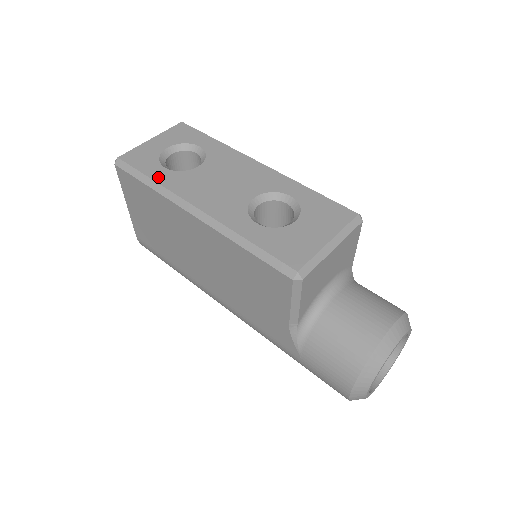
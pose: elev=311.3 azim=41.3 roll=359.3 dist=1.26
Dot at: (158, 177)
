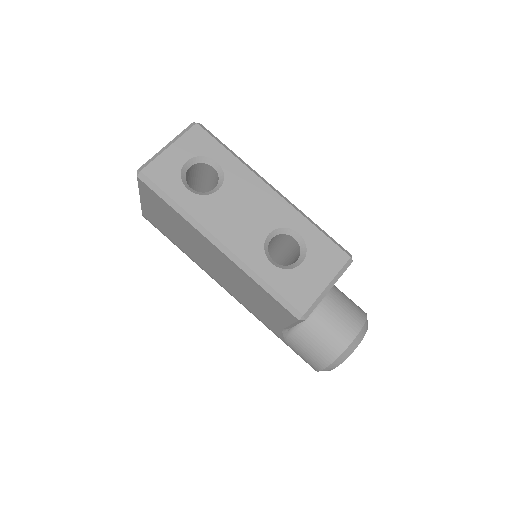
Dot at: (183, 202)
